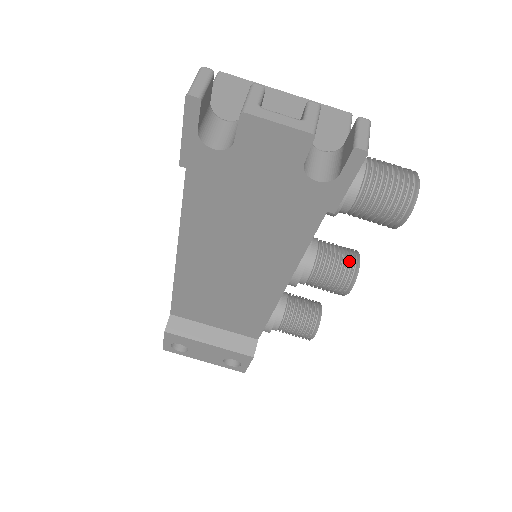
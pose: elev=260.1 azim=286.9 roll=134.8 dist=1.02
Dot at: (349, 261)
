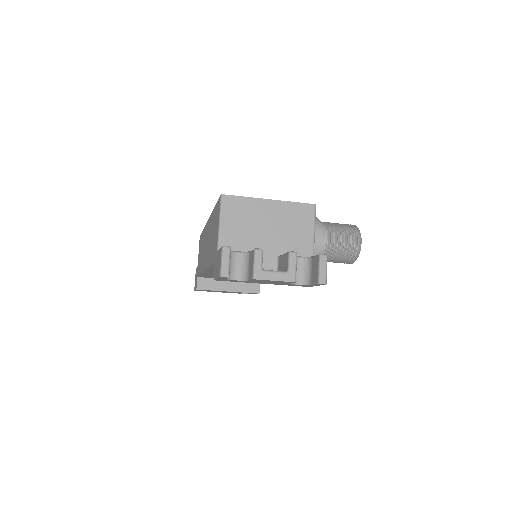
Dot at: occluded
